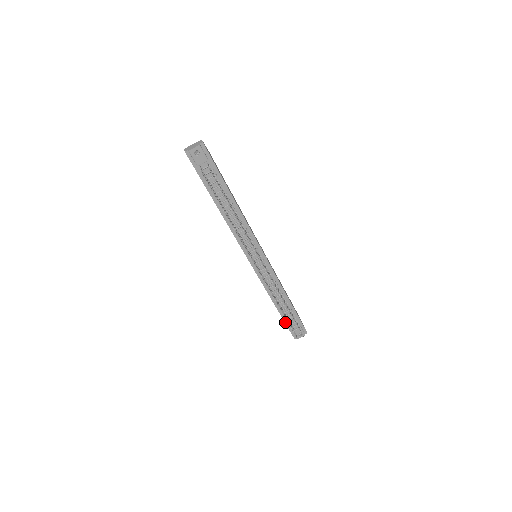
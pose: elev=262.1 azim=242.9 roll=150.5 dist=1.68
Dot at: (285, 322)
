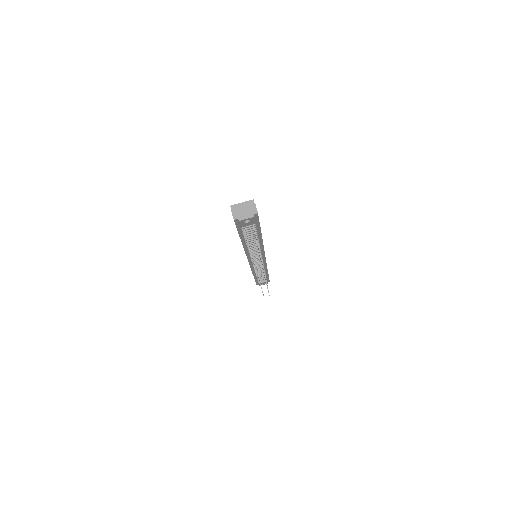
Dot at: (255, 280)
